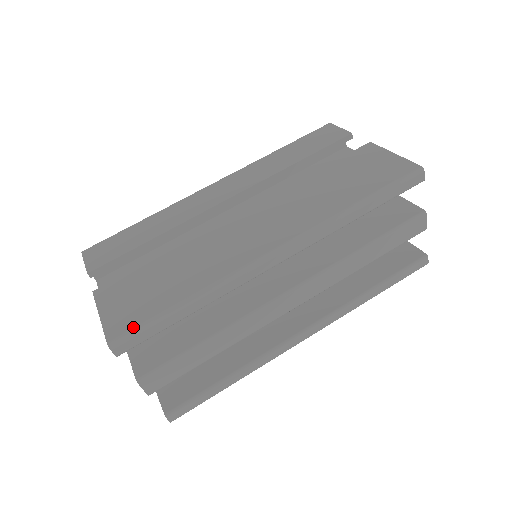
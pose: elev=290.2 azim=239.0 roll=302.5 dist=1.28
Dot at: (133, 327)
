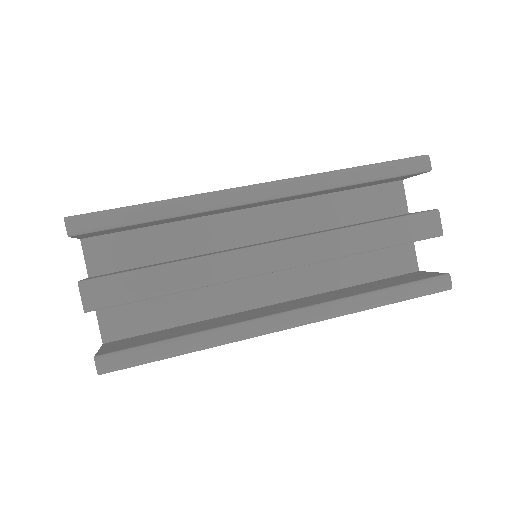
Dot at: occluded
